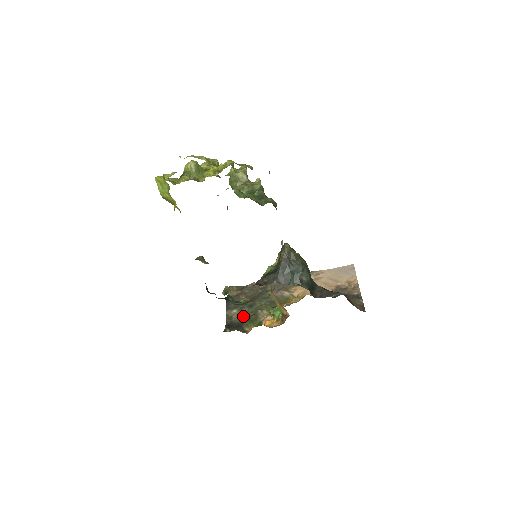
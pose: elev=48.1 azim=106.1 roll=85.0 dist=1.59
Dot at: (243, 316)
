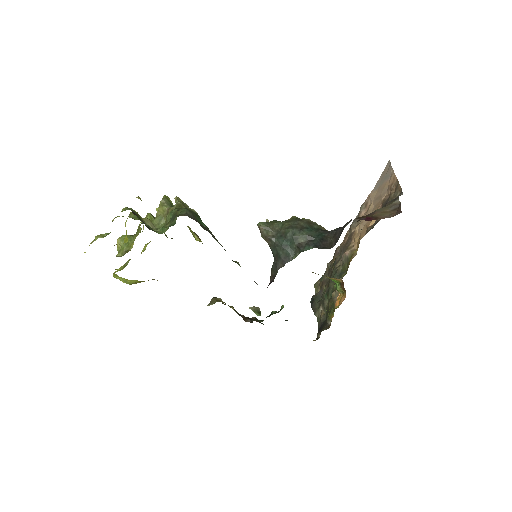
Dot at: (326, 309)
